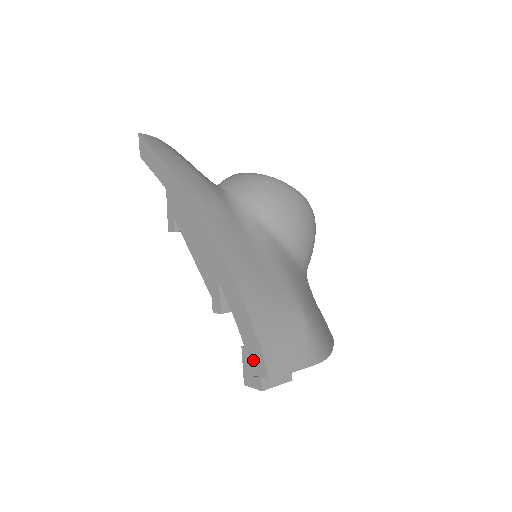
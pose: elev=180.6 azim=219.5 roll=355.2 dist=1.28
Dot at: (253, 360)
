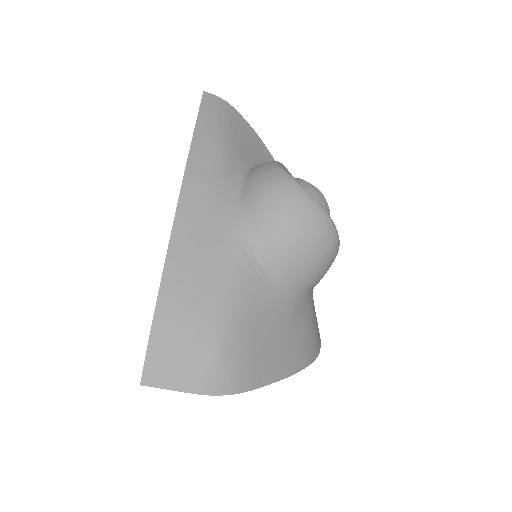
Dot at: occluded
